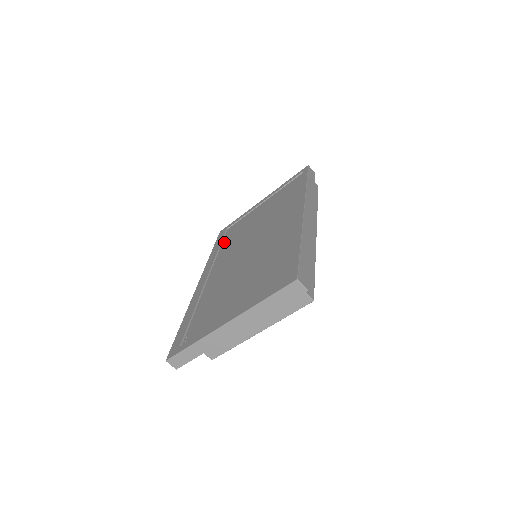
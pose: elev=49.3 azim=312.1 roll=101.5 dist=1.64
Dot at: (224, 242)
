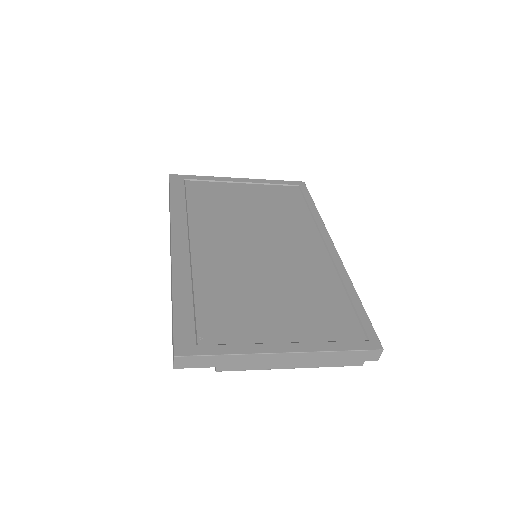
Dot at: (192, 200)
